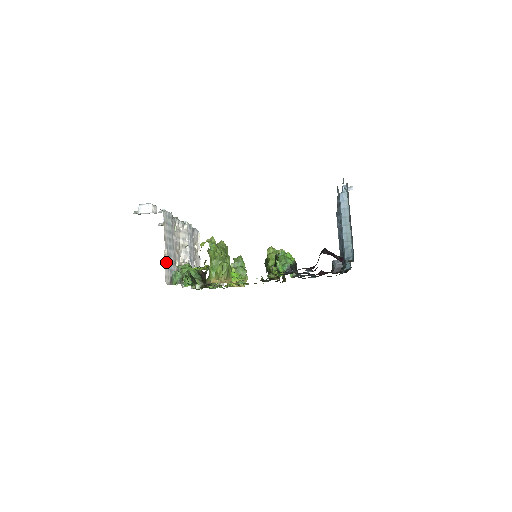
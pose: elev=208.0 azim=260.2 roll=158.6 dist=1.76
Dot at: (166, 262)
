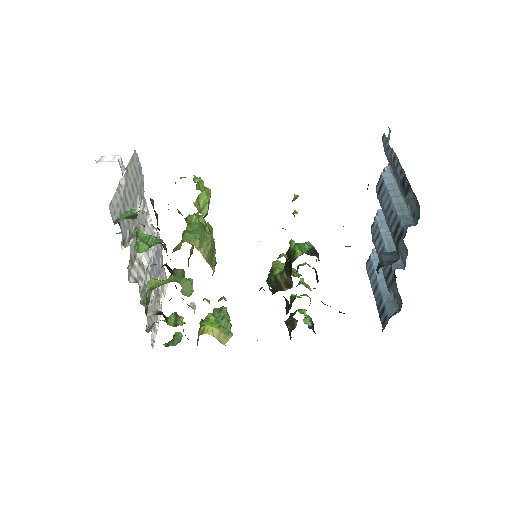
Dot at: (119, 193)
